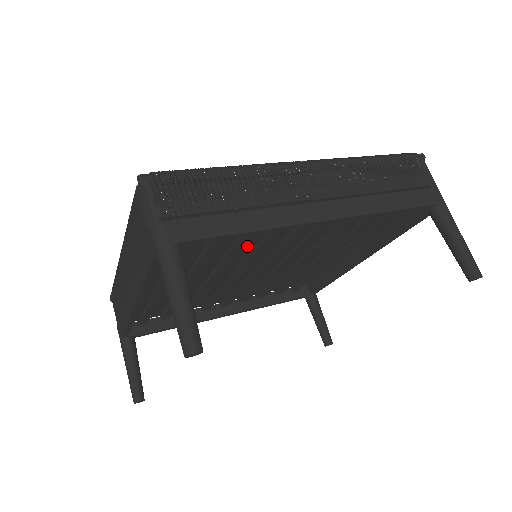
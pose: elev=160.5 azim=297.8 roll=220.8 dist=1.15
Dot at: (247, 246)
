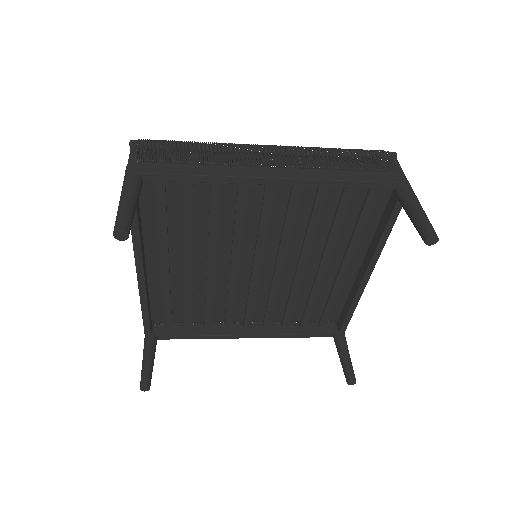
Dot at: (226, 221)
